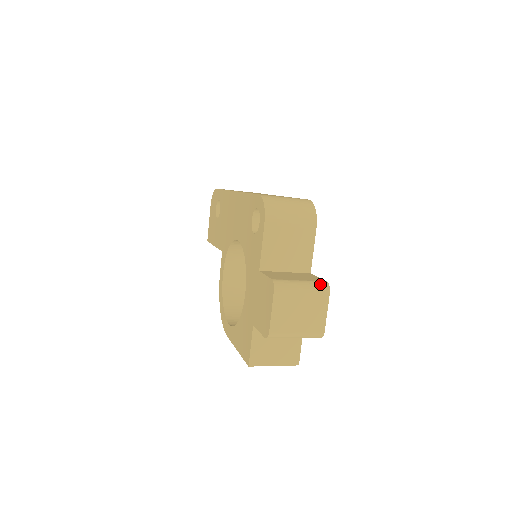
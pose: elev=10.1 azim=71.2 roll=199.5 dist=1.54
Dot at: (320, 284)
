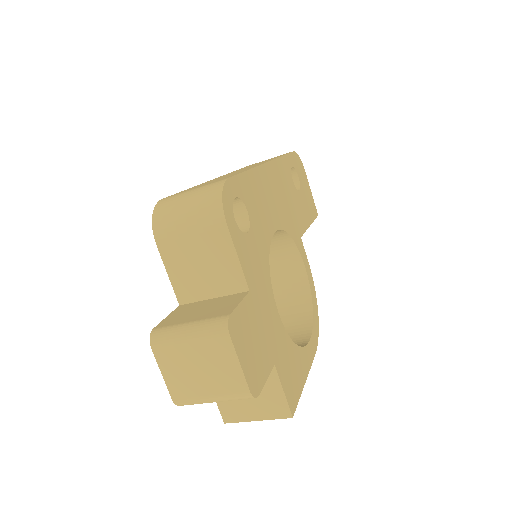
Dot at: (214, 323)
